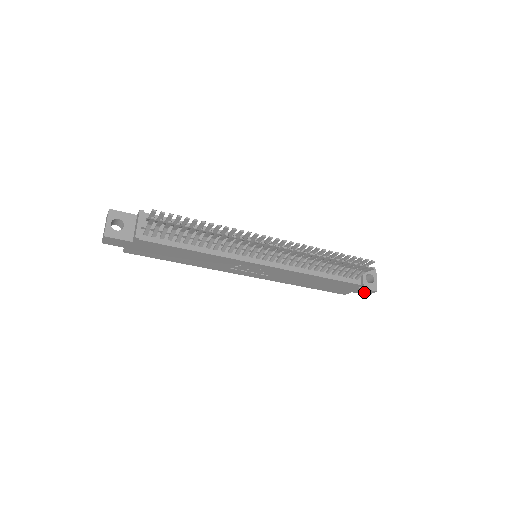
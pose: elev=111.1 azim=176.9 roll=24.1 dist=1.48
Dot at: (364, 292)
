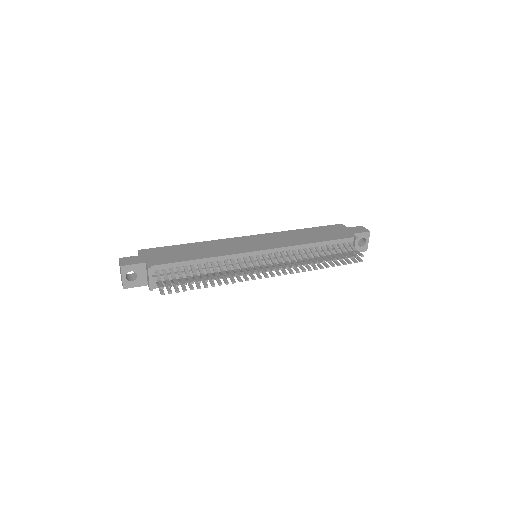
Dot at: occluded
